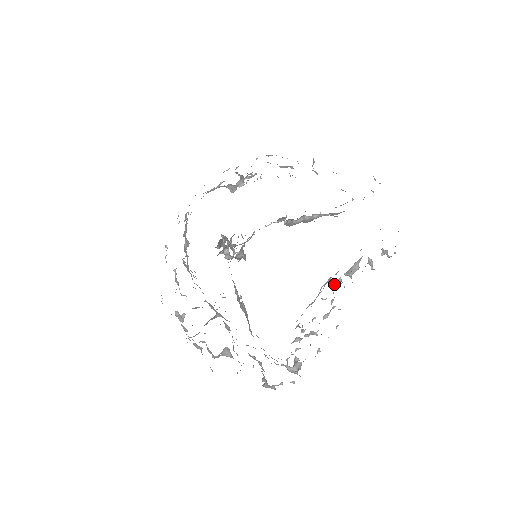
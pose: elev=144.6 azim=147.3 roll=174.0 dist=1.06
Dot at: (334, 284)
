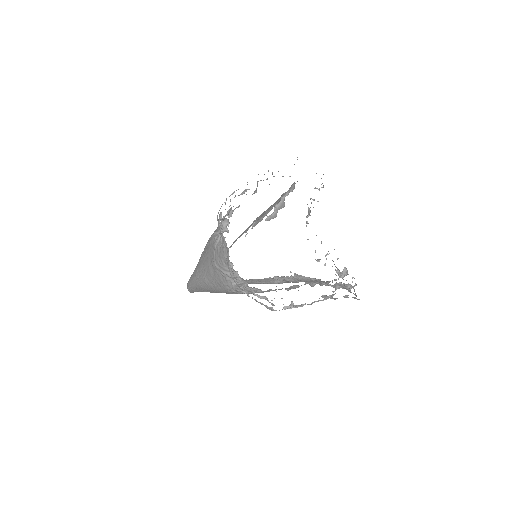
Dot at: occluded
